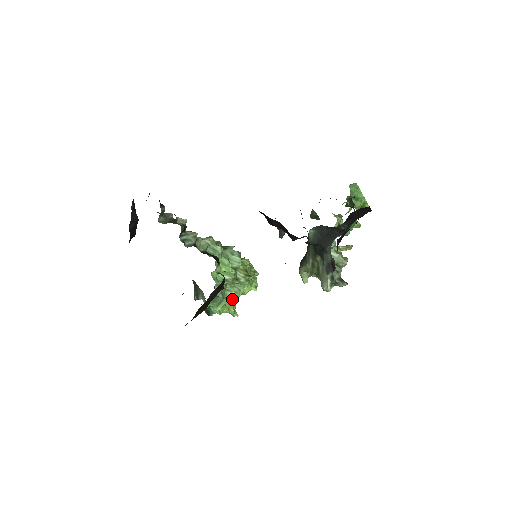
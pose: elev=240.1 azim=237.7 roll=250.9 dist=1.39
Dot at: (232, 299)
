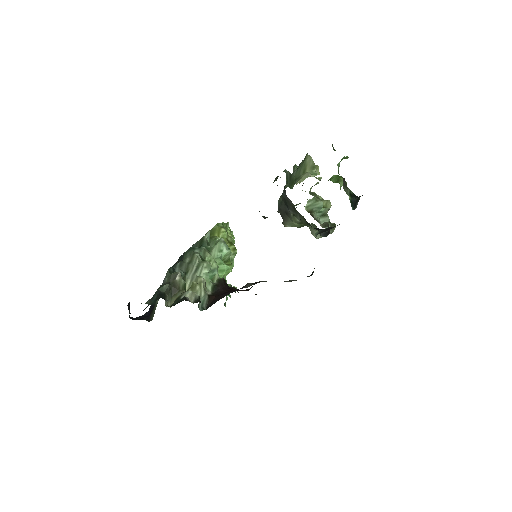
Dot at: occluded
